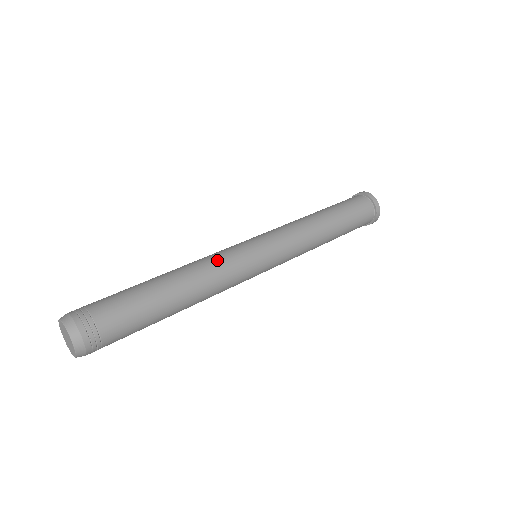
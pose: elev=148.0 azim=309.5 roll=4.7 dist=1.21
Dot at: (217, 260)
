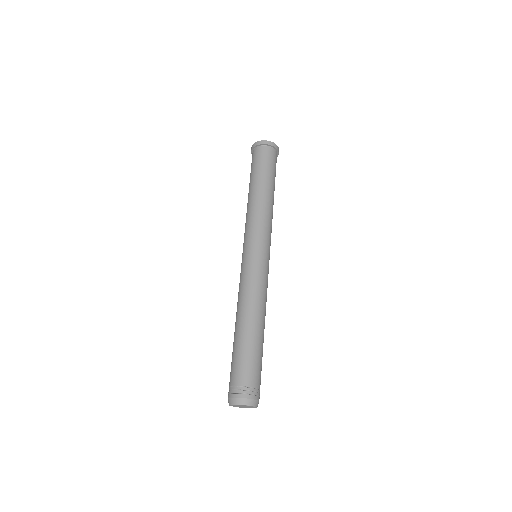
Dot at: occluded
